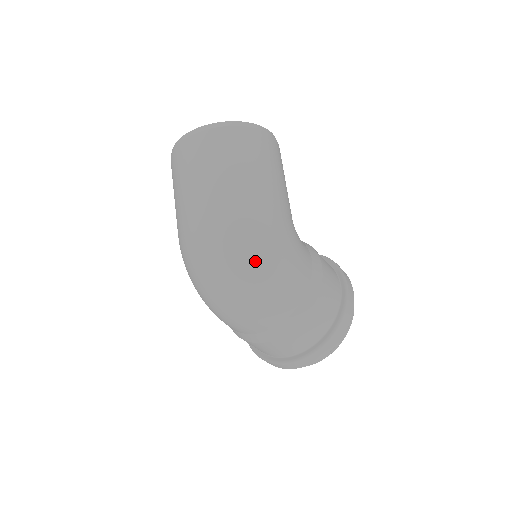
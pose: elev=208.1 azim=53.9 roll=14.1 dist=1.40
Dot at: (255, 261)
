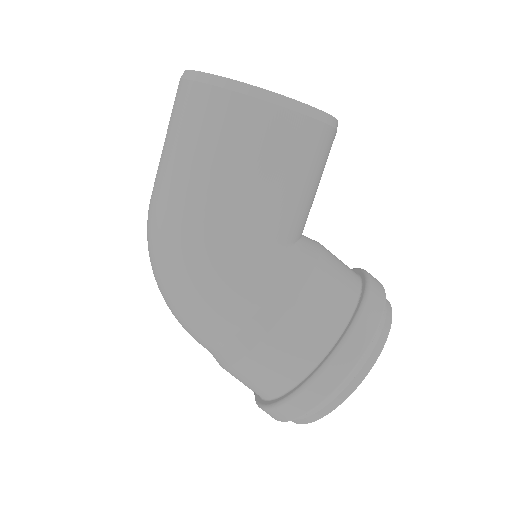
Dot at: (160, 277)
